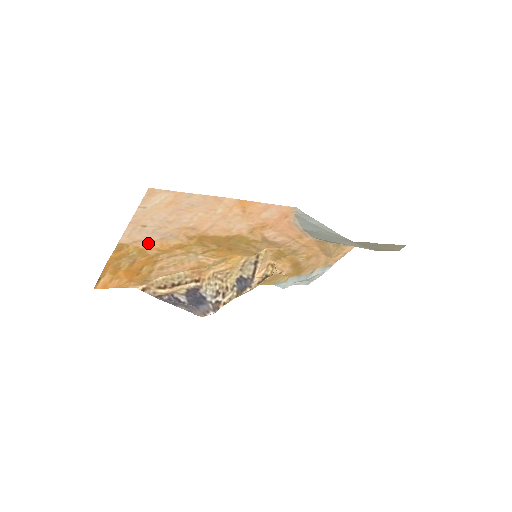
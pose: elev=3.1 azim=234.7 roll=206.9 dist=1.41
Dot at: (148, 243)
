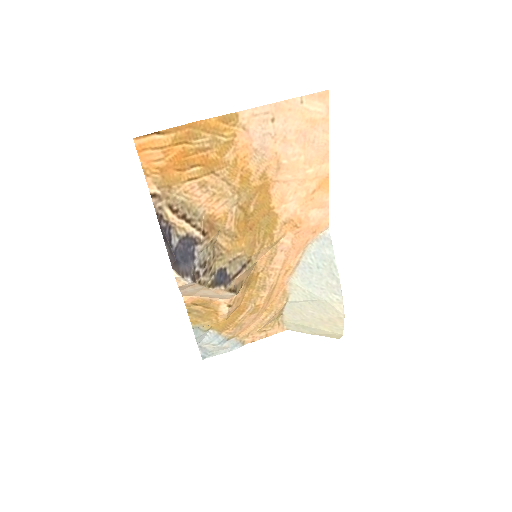
Dot at: (244, 142)
